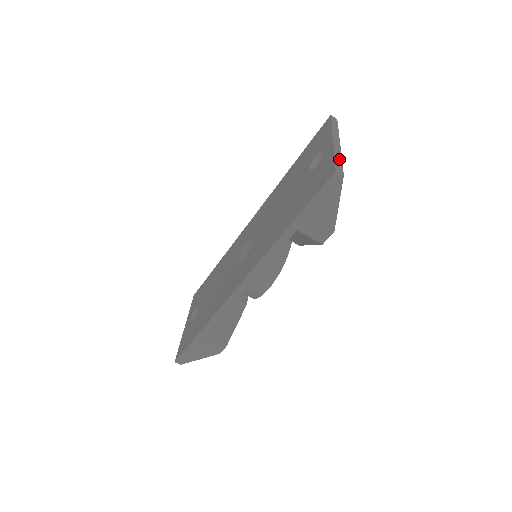
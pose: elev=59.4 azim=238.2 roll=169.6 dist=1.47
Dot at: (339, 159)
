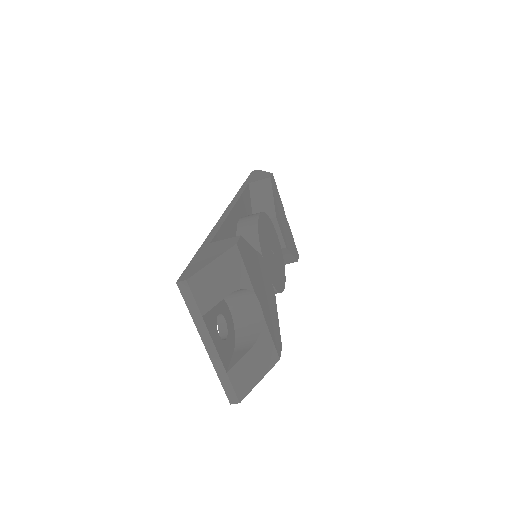
Dot at: (225, 379)
